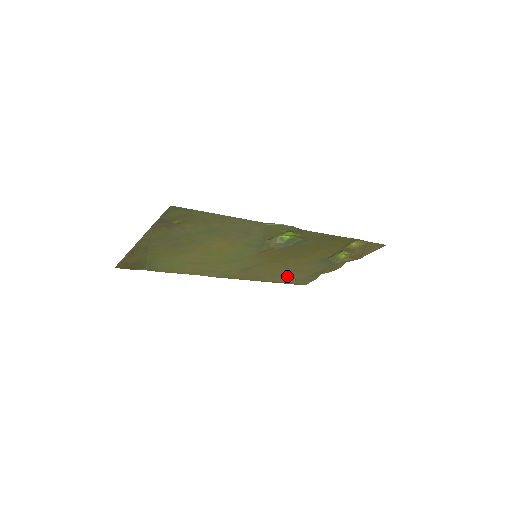
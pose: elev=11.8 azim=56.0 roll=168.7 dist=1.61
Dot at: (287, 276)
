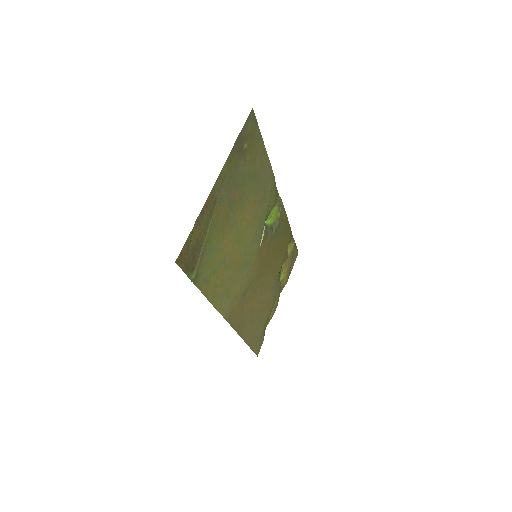
Dot at: (256, 324)
